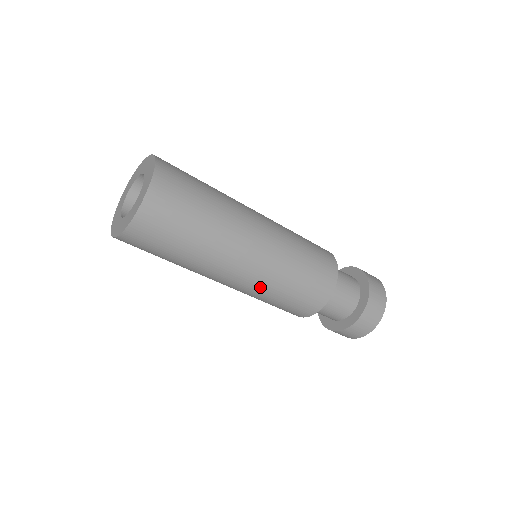
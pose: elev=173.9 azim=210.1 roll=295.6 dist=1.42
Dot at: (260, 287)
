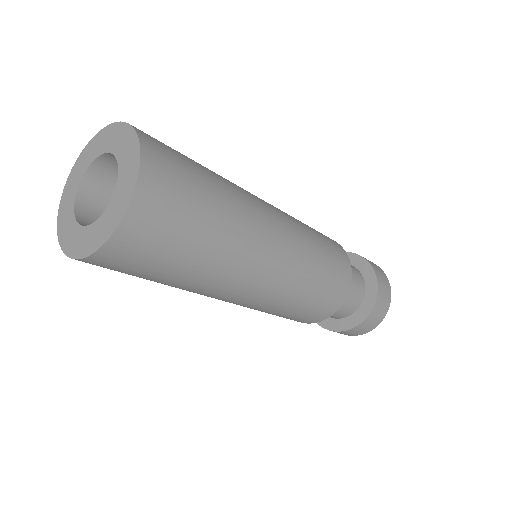
Dot at: (295, 272)
